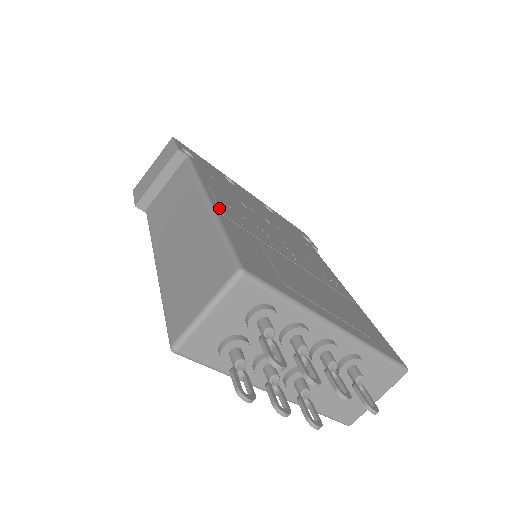
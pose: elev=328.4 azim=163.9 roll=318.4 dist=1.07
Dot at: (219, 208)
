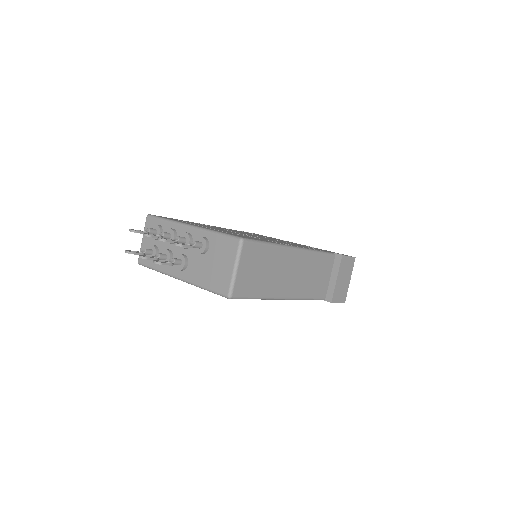
Dot at: occluded
